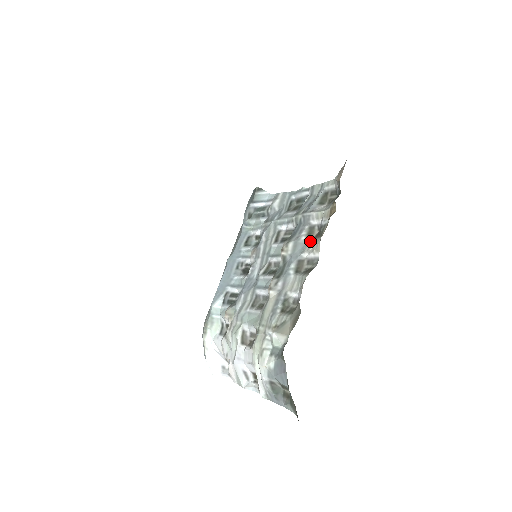
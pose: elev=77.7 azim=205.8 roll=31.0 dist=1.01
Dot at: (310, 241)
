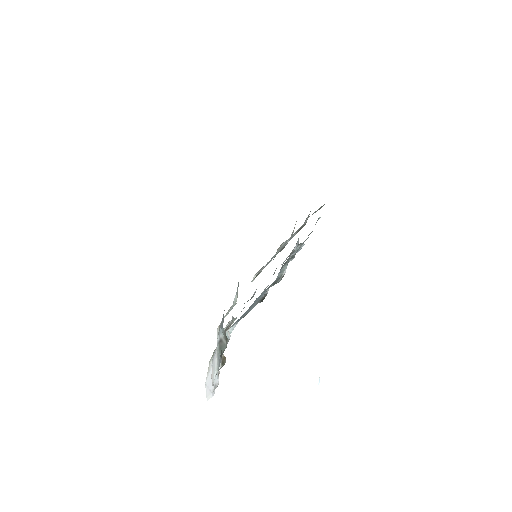
Dot at: (297, 232)
